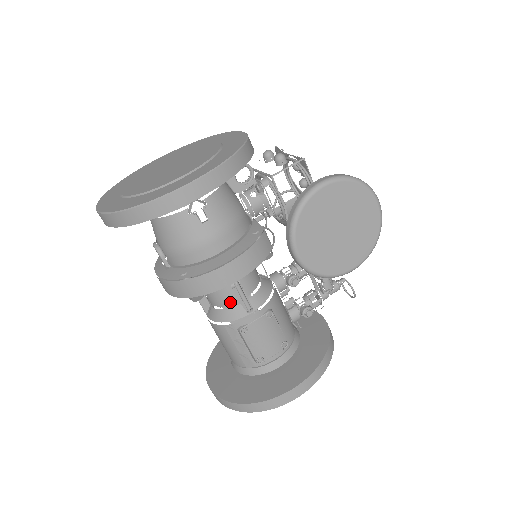
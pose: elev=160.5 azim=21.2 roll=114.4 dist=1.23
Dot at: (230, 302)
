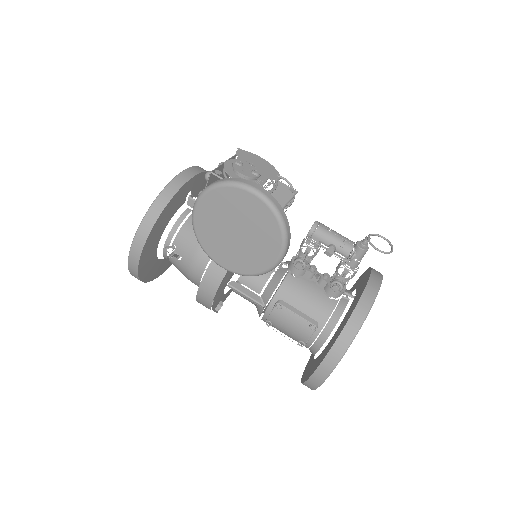
Dot at: occluded
